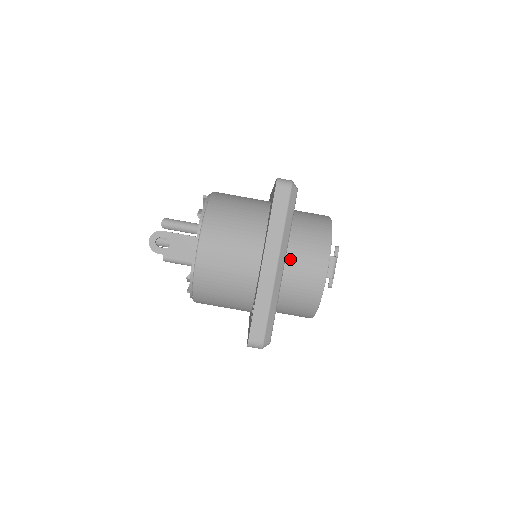
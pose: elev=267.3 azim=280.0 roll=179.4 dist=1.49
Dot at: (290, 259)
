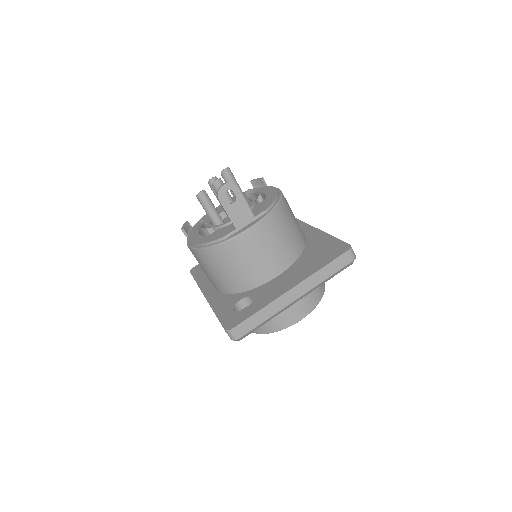
Dot at: occluded
